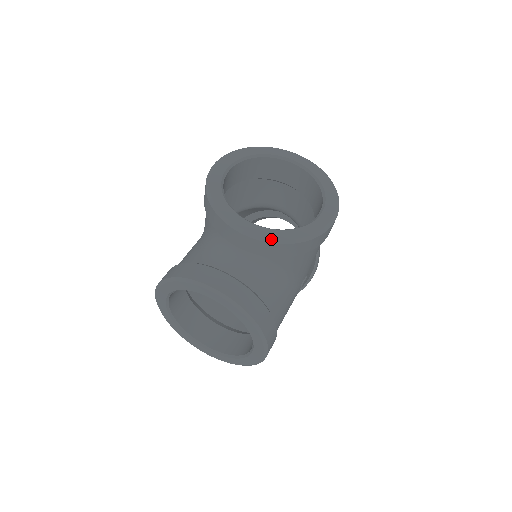
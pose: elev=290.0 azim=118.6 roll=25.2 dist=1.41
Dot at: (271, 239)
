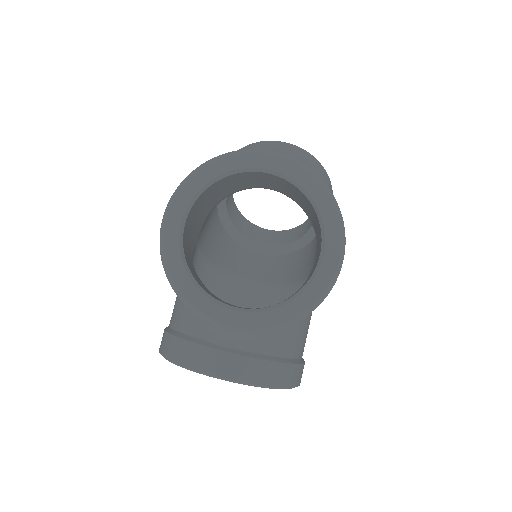
Dot at: (268, 328)
